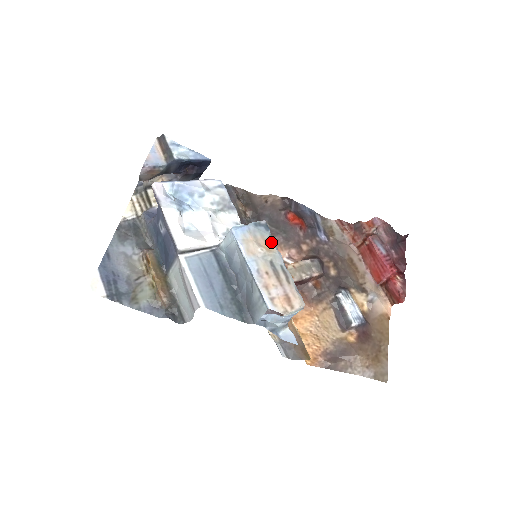
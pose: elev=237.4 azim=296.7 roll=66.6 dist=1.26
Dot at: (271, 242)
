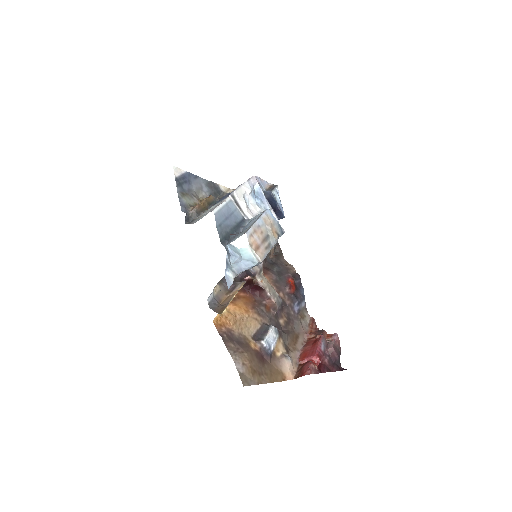
Dot at: (278, 235)
